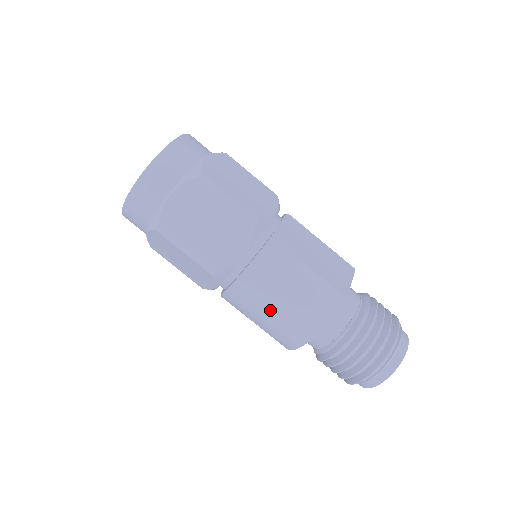
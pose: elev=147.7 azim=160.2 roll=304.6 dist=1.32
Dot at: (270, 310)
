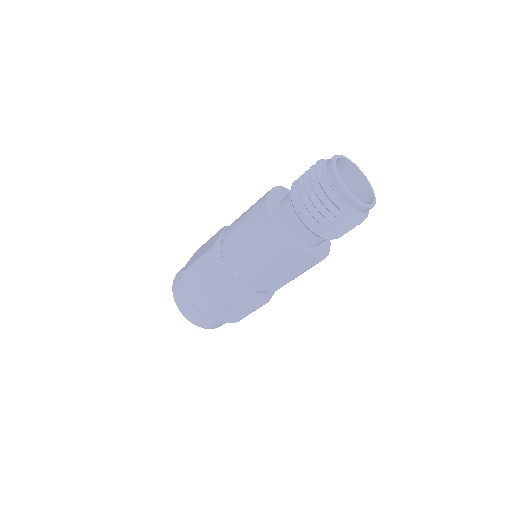
Dot at: (242, 227)
